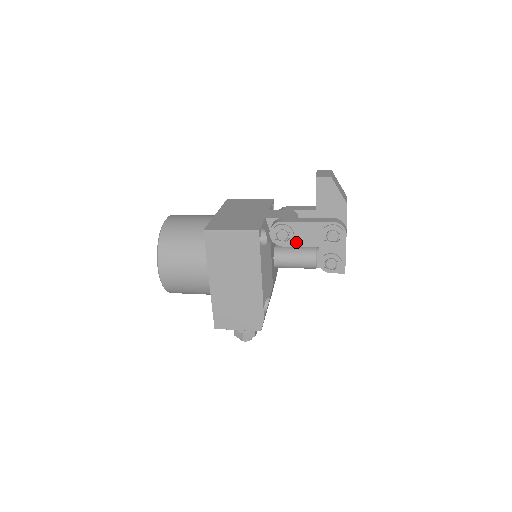
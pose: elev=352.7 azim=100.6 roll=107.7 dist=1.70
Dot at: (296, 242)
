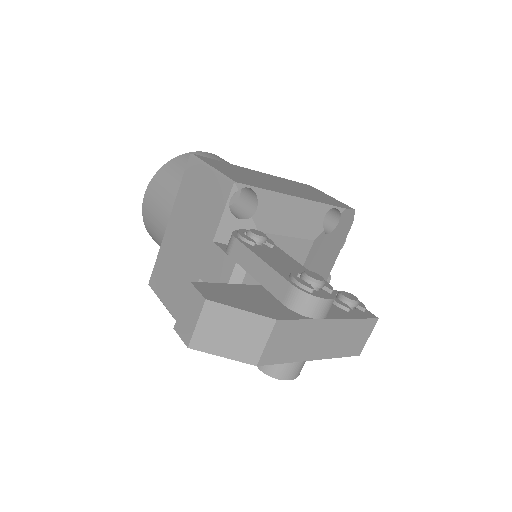
Dot at: occluded
